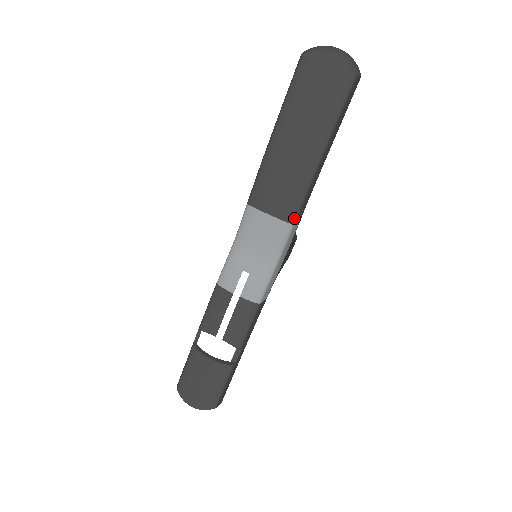
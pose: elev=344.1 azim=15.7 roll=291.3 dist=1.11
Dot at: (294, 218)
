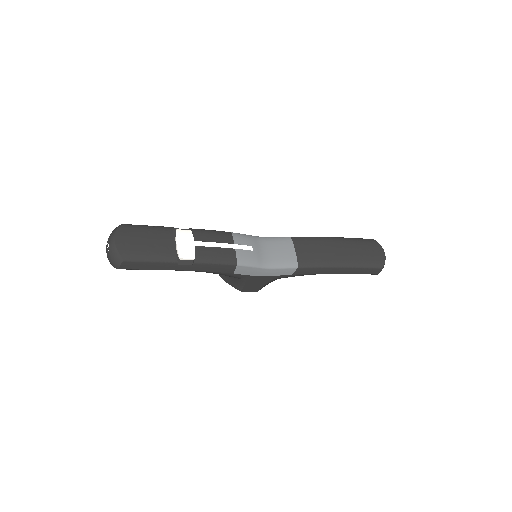
Dot at: (302, 266)
